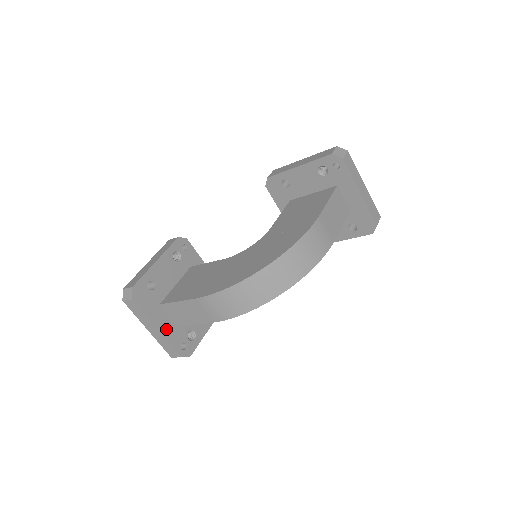
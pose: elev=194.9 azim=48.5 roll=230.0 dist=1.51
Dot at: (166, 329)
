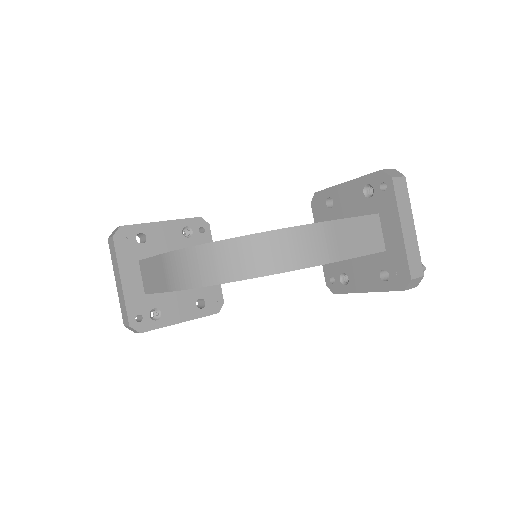
Dot at: (130, 288)
